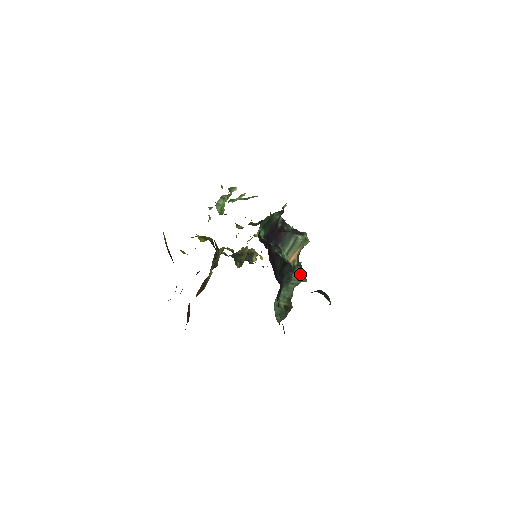
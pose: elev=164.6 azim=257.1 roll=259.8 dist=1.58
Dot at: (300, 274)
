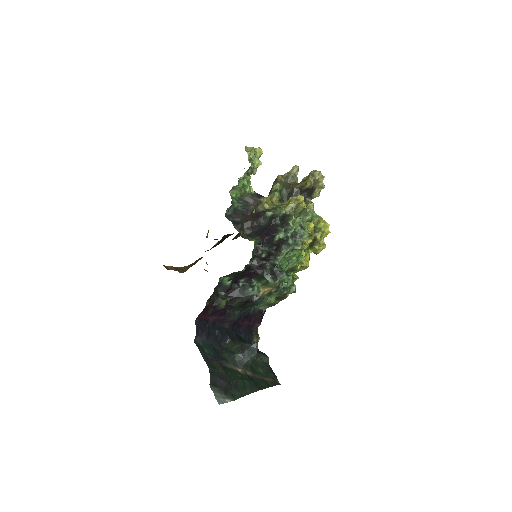
Dot at: (282, 293)
